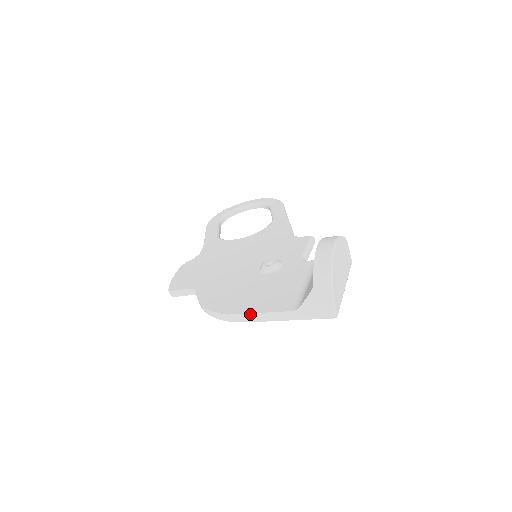
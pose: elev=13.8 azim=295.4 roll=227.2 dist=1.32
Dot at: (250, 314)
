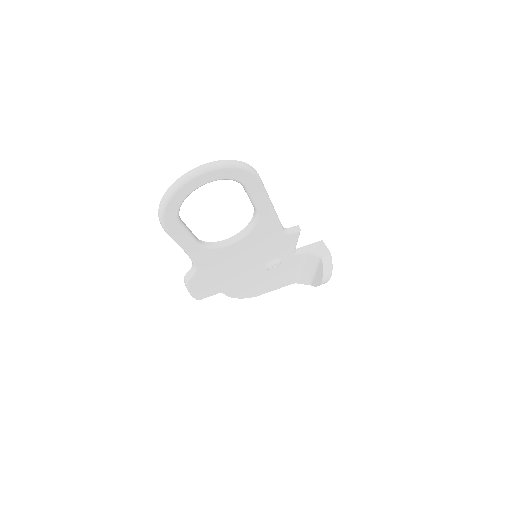
Dot at: occluded
